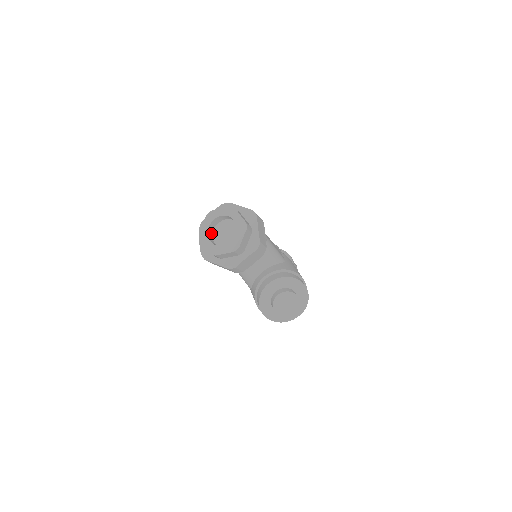
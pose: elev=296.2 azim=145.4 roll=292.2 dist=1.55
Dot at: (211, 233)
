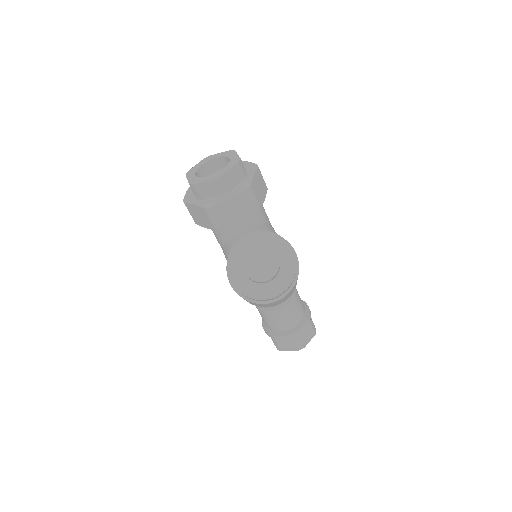
Dot at: occluded
